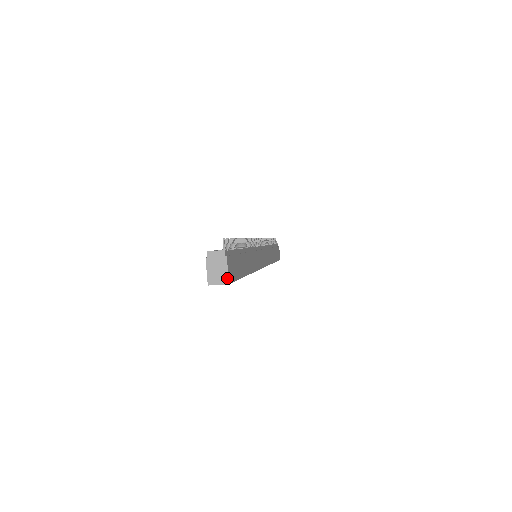
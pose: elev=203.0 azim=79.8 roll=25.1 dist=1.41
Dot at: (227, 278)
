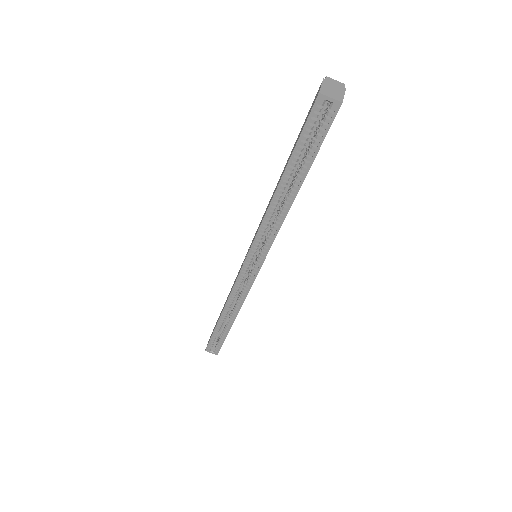
Dot at: (342, 98)
